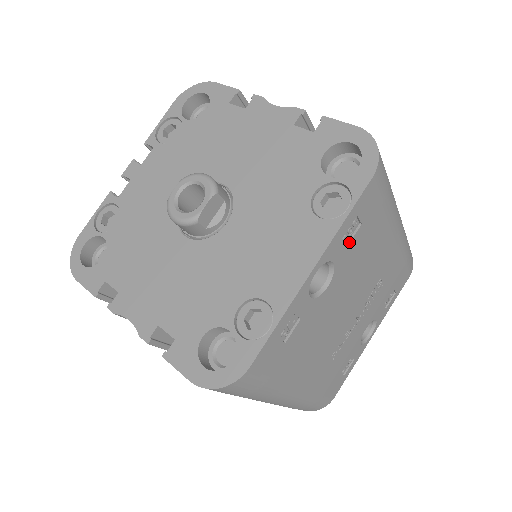
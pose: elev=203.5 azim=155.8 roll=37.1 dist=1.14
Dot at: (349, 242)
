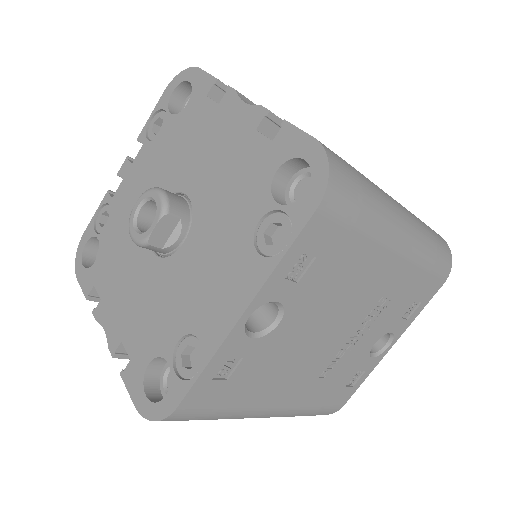
Dot at: (300, 278)
